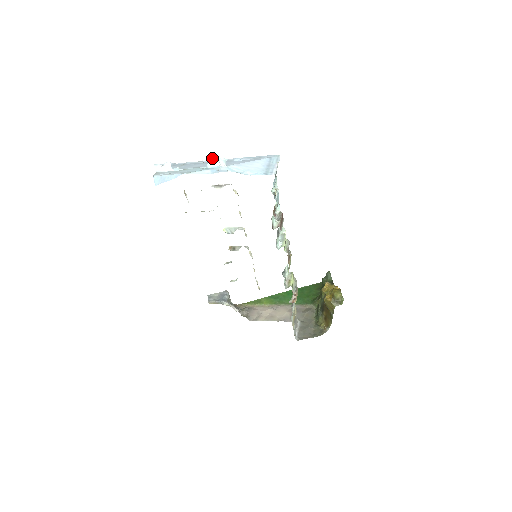
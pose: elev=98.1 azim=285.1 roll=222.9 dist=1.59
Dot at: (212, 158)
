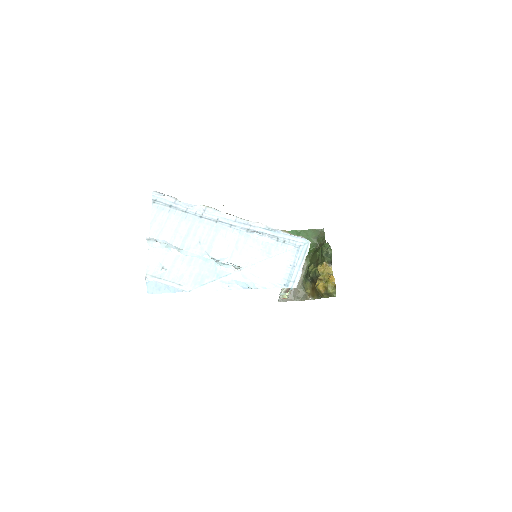
Dot at: (223, 263)
